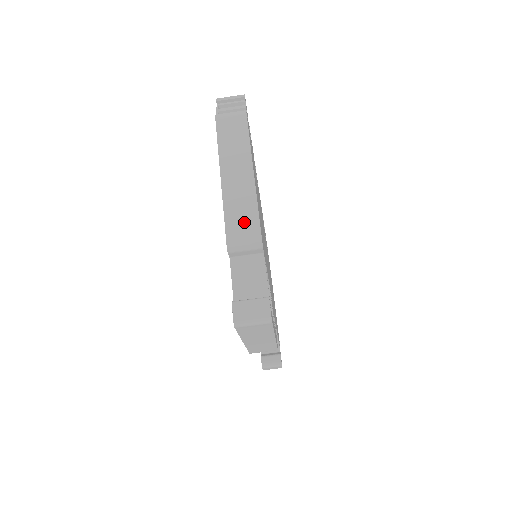
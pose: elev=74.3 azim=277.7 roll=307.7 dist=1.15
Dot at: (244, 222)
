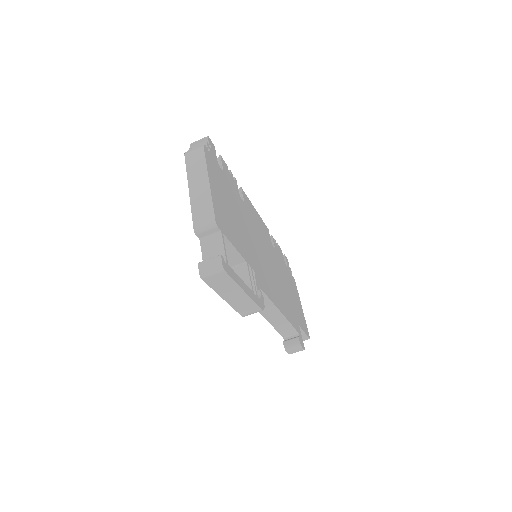
Dot at: (204, 213)
